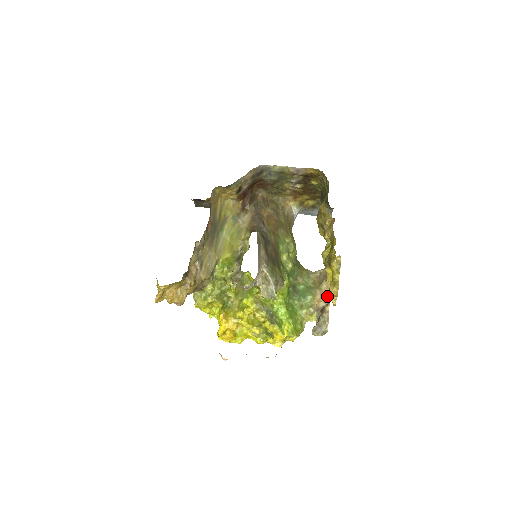
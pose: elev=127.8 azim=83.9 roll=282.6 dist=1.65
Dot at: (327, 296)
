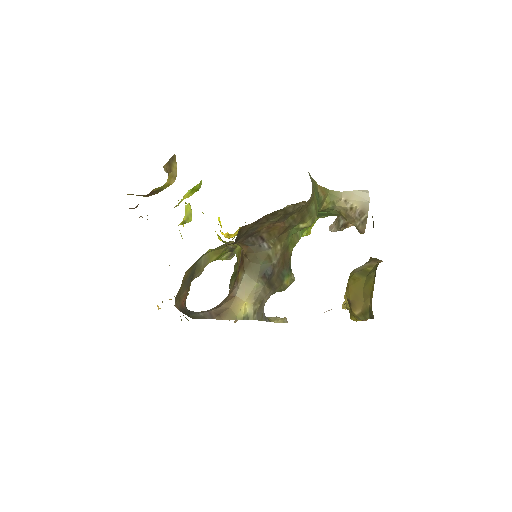
Dot at: occluded
